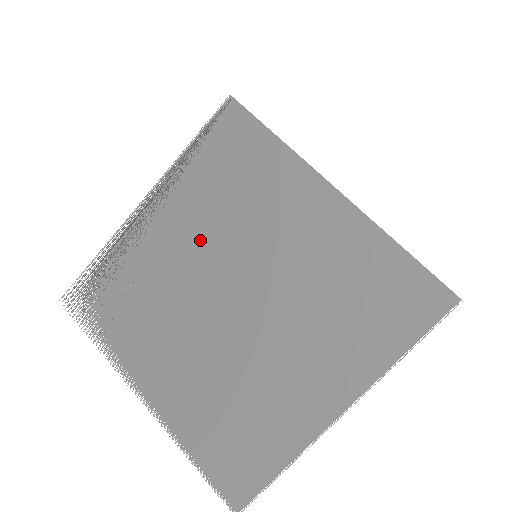
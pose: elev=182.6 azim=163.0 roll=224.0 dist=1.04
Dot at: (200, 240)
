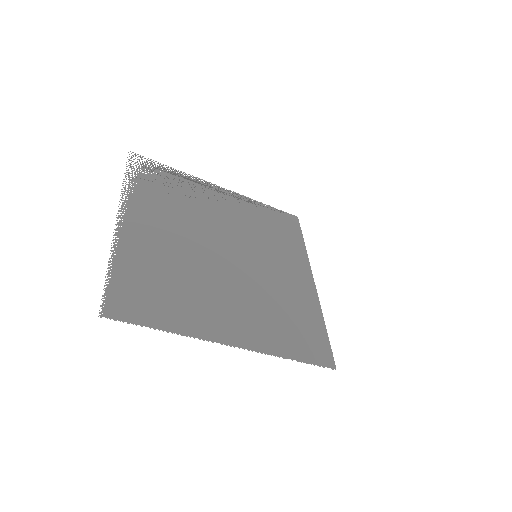
Dot at: (235, 224)
